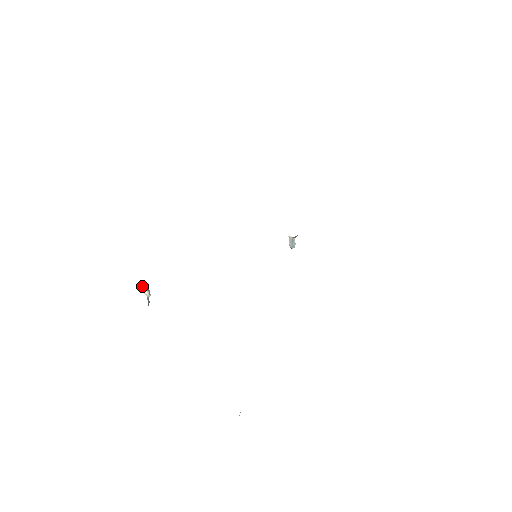
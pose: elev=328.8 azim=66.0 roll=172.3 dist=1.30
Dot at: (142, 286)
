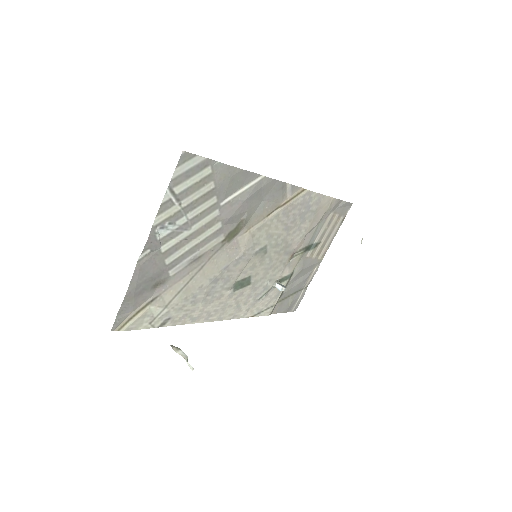
Dot at: (172, 348)
